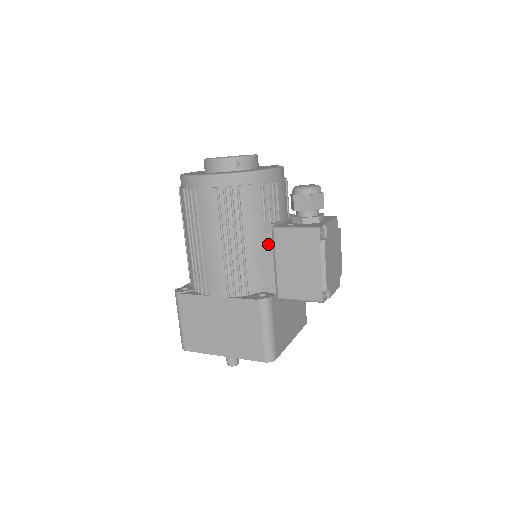
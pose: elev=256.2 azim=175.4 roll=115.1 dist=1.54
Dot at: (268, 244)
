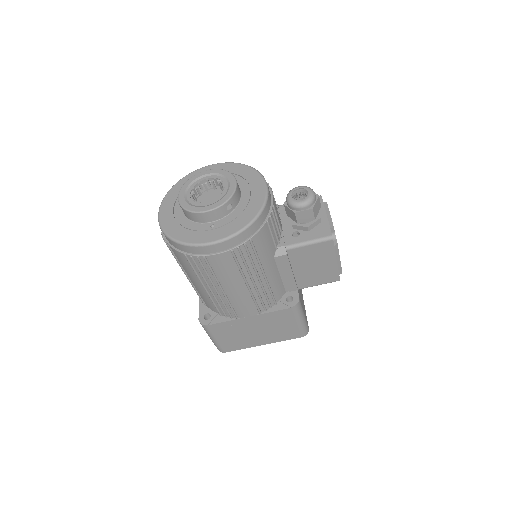
Dot at: (285, 263)
